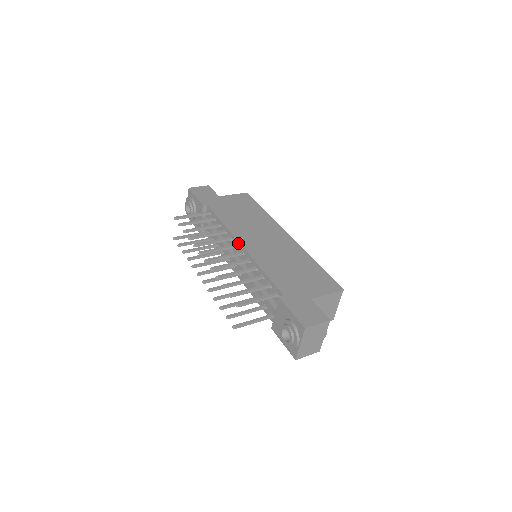
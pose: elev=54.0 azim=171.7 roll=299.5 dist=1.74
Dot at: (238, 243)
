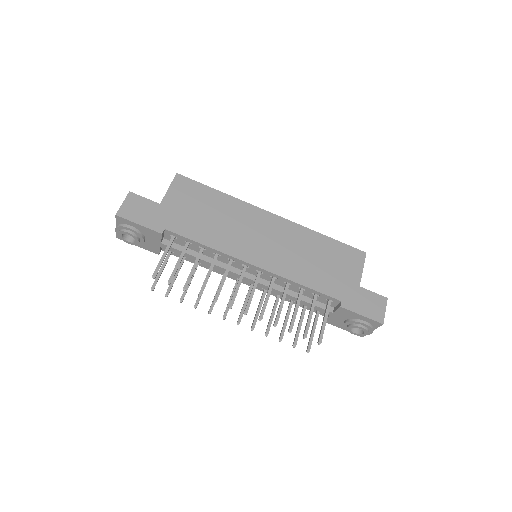
Dot at: (249, 265)
